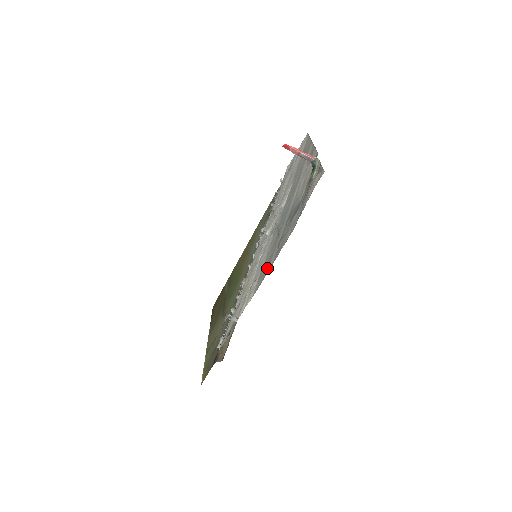
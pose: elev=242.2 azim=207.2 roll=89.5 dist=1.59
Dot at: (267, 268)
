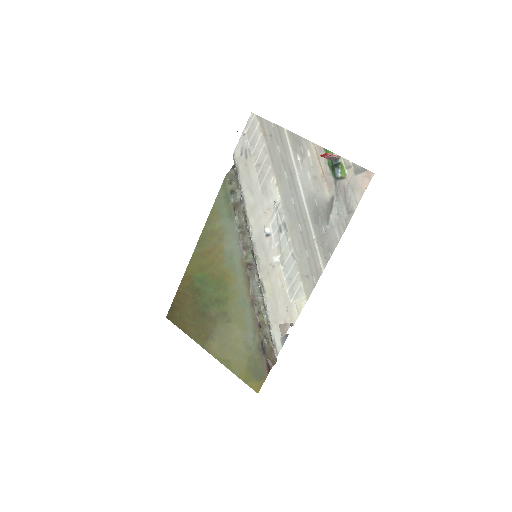
Dot at: (316, 269)
